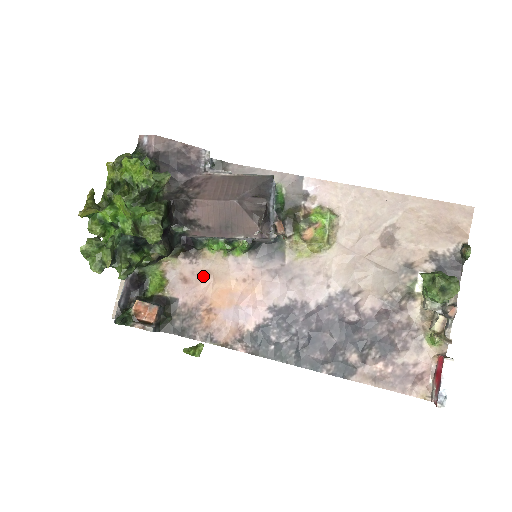
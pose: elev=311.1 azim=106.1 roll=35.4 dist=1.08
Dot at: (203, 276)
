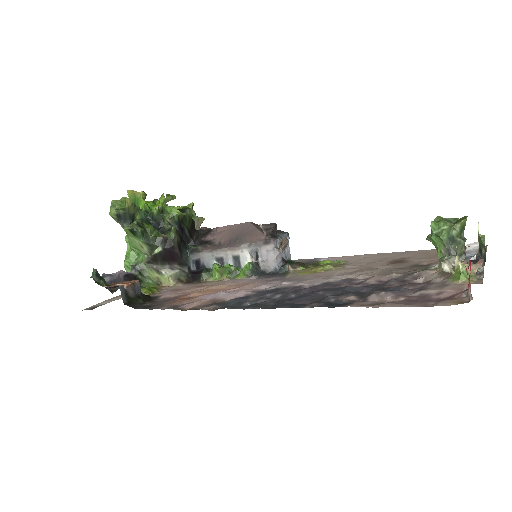
Dot at: (196, 287)
